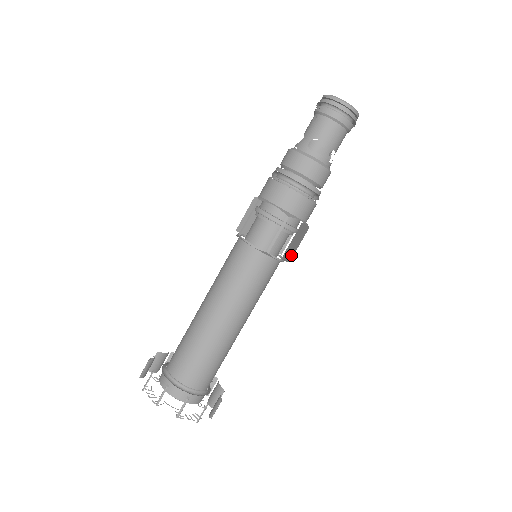
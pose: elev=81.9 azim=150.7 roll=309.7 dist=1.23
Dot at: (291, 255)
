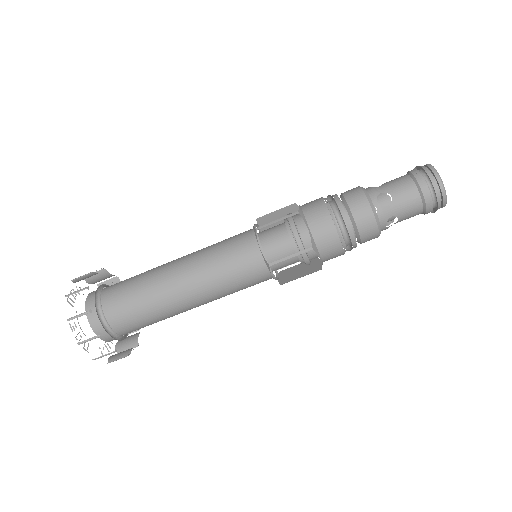
Dot at: occluded
